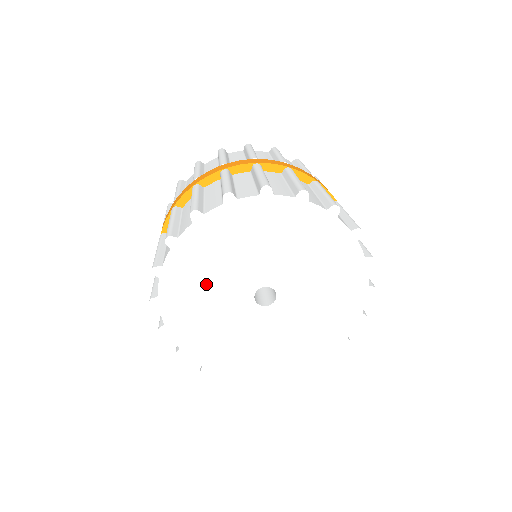
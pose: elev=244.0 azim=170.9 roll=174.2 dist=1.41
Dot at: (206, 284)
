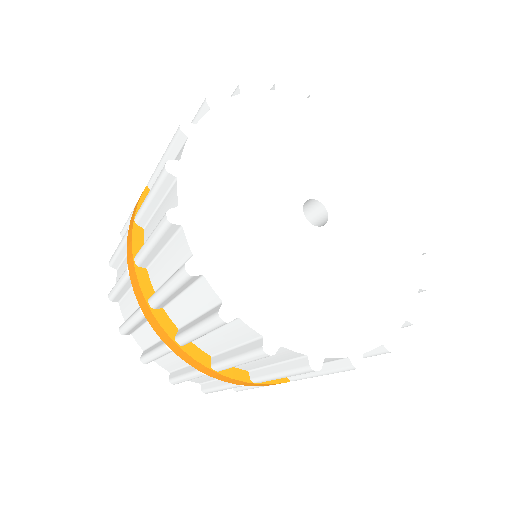
Dot at: (246, 169)
